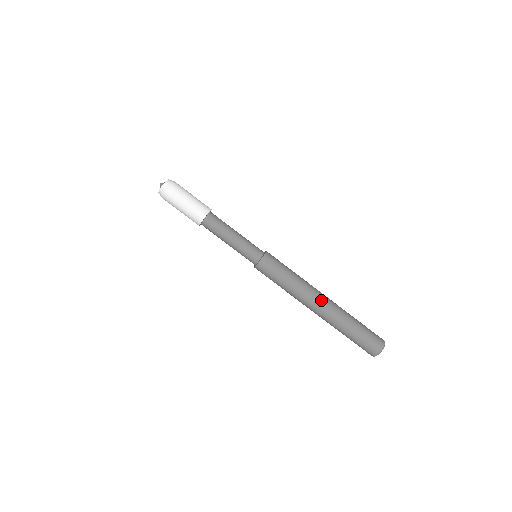
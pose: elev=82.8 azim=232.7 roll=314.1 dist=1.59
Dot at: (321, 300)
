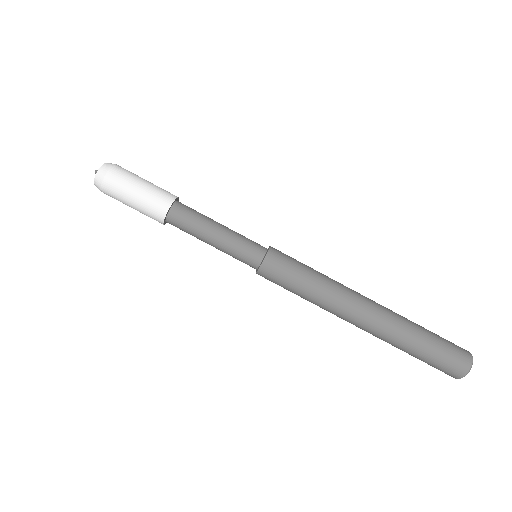
Dot at: (366, 297)
